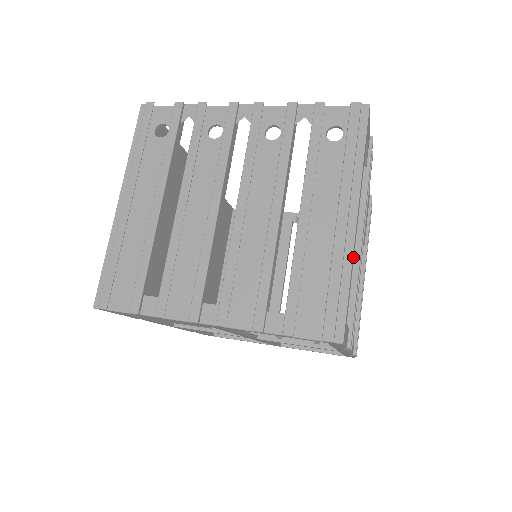
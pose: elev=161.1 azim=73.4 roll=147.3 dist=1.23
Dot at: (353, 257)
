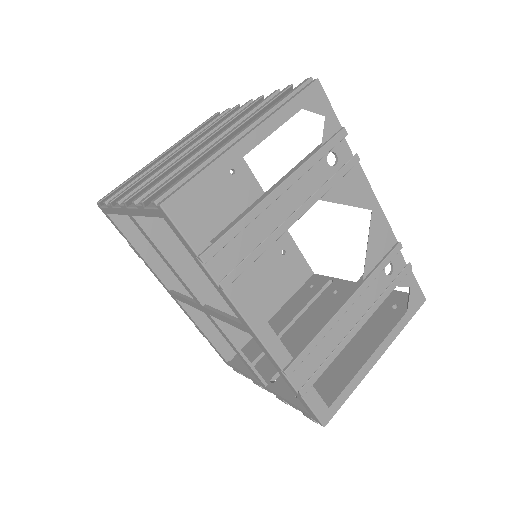
Dot at: (225, 163)
